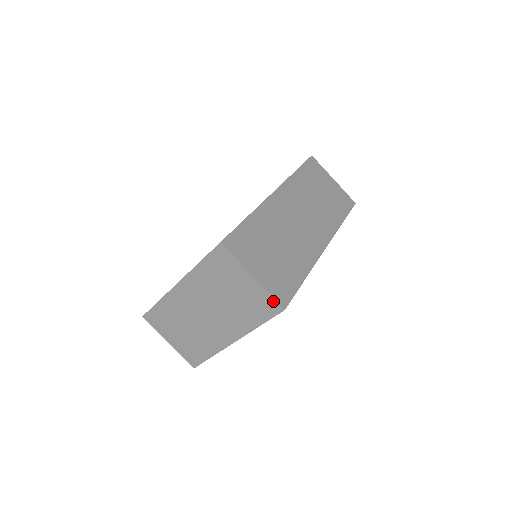
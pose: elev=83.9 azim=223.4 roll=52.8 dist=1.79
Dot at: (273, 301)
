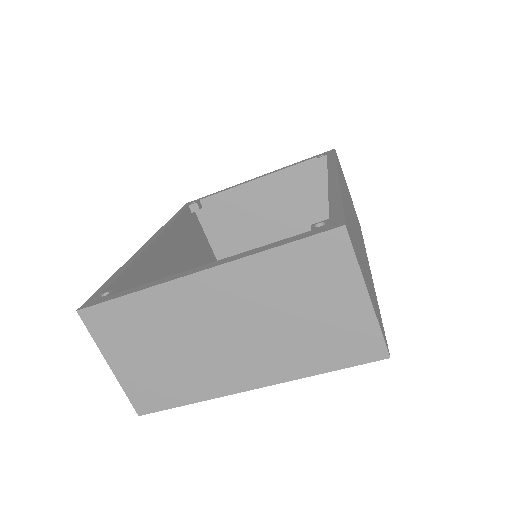
Dot at: (379, 340)
